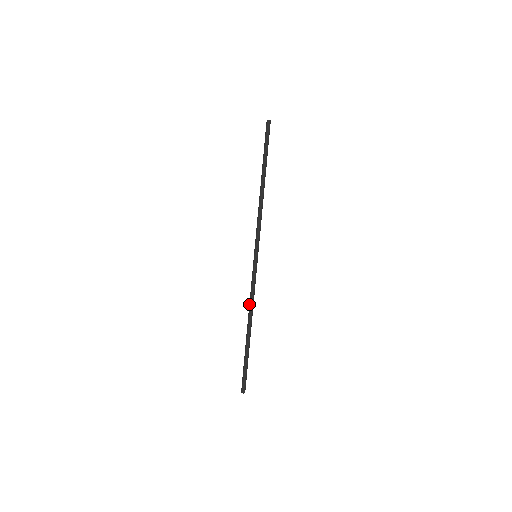
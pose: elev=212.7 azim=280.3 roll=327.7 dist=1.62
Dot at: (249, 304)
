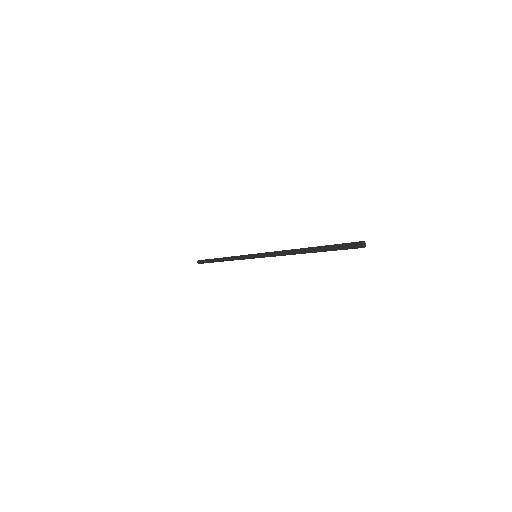
Dot at: (230, 259)
